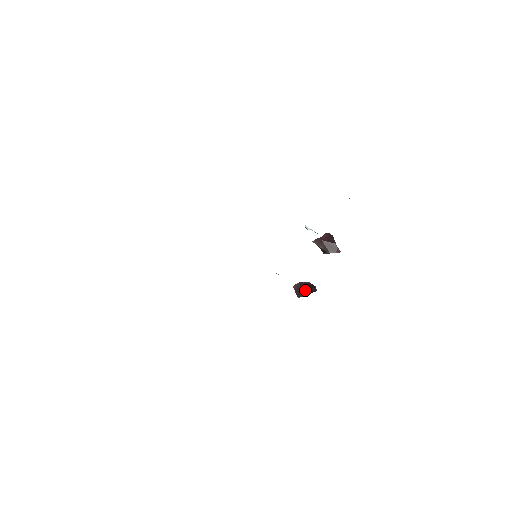
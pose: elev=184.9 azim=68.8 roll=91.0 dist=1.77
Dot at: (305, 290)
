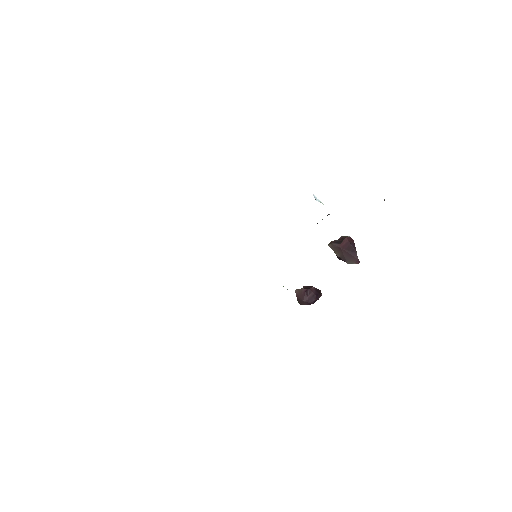
Dot at: (310, 300)
